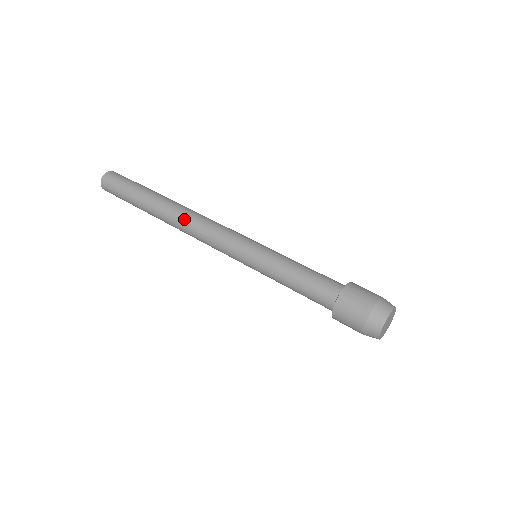
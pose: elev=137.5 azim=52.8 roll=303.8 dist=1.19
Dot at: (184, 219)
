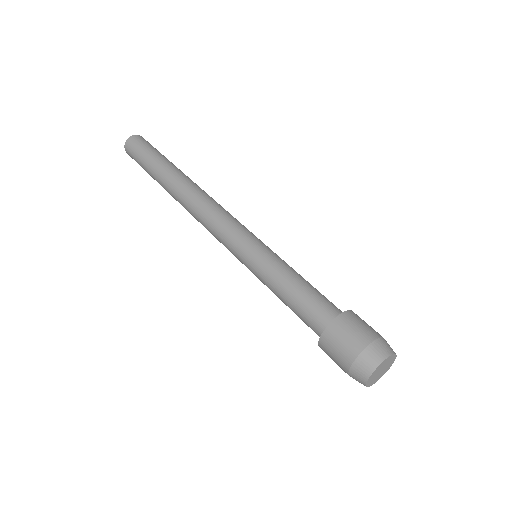
Dot at: (188, 210)
